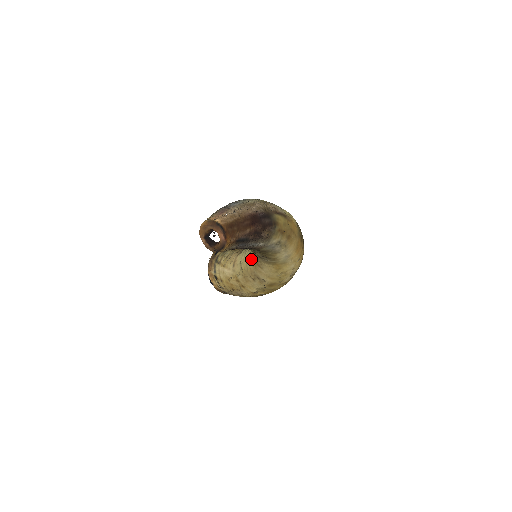
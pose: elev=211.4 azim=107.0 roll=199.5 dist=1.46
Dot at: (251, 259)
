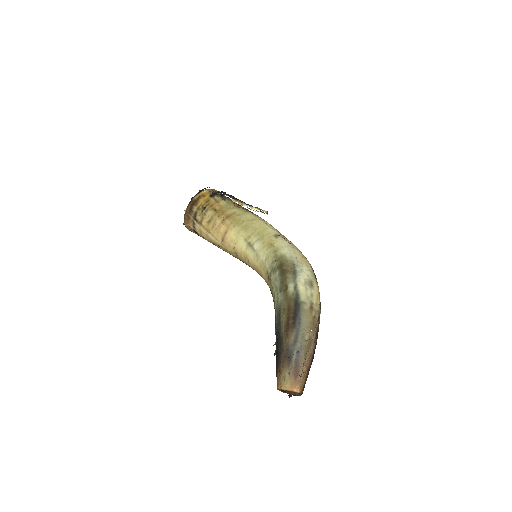
Dot at: (257, 271)
